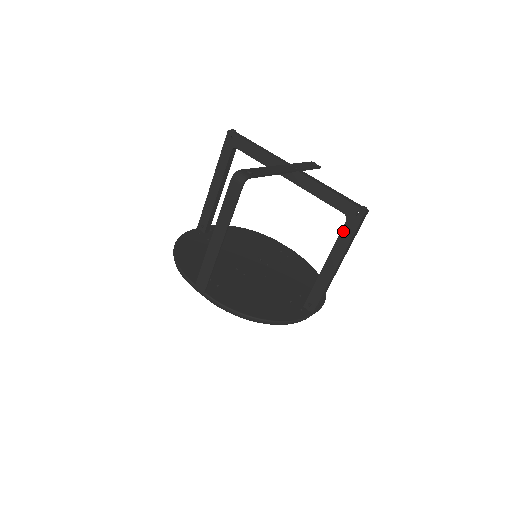
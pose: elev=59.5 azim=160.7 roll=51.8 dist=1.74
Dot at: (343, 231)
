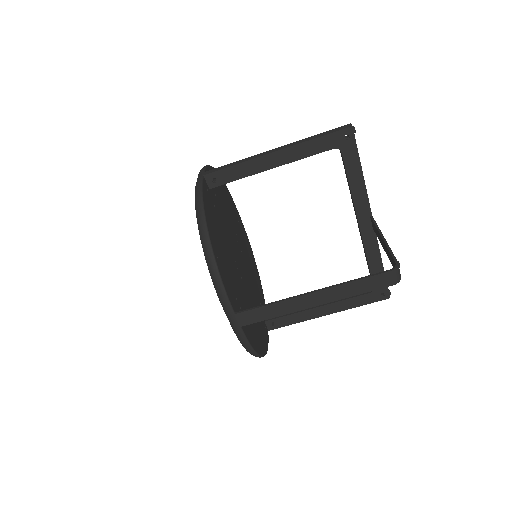
Dot at: (360, 297)
